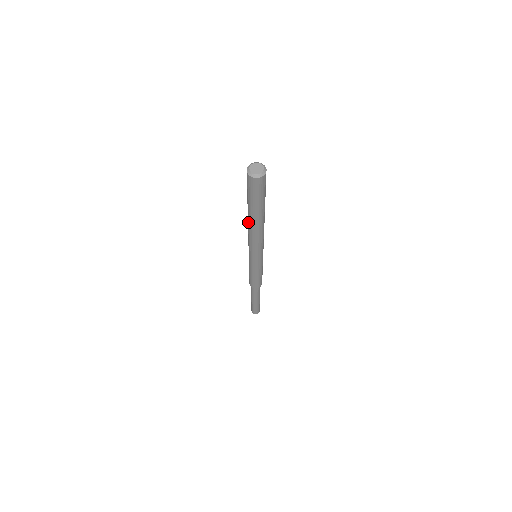
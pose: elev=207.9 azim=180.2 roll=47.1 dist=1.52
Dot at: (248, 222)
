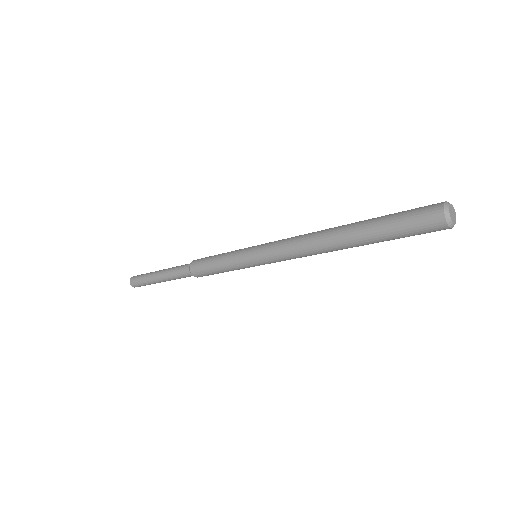
Dot at: (332, 242)
